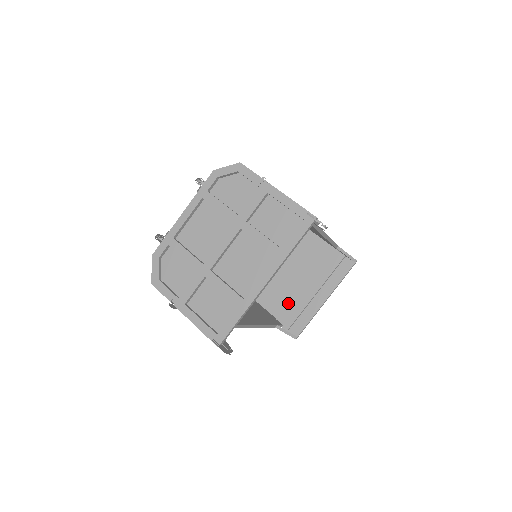
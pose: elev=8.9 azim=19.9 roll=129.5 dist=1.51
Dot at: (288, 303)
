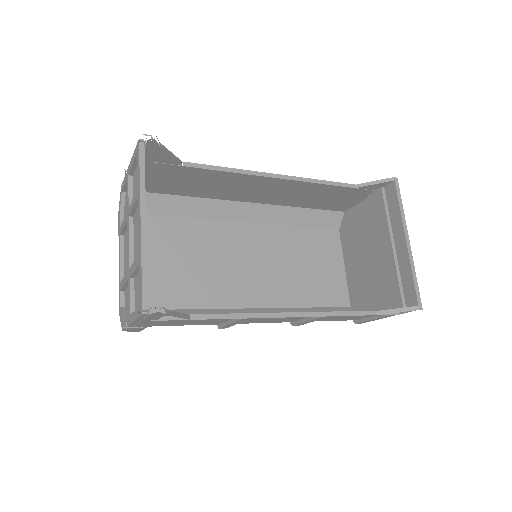
Dot at: (382, 285)
